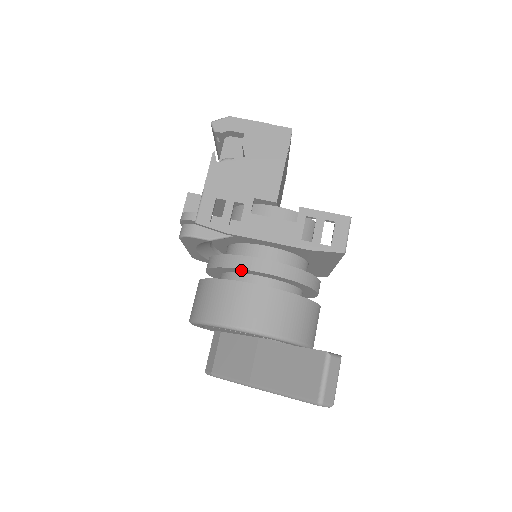
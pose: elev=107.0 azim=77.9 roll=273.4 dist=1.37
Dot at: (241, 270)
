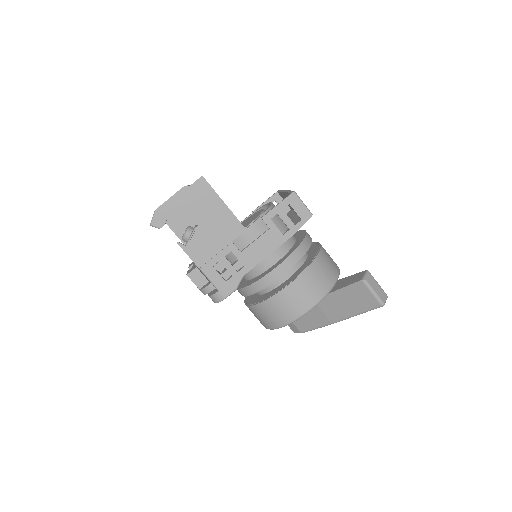
Dot at: (269, 284)
